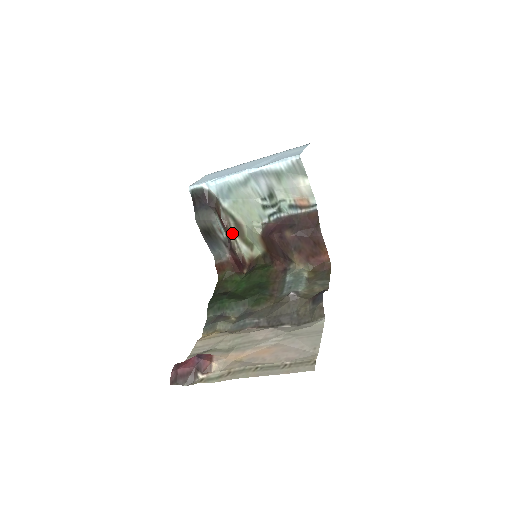
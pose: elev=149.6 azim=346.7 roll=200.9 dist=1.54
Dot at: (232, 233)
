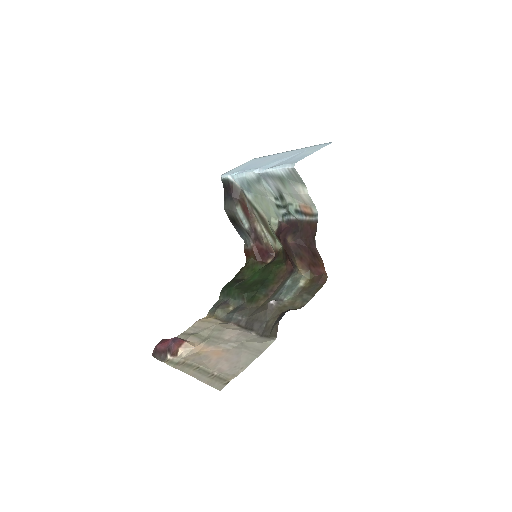
Dot at: (258, 223)
